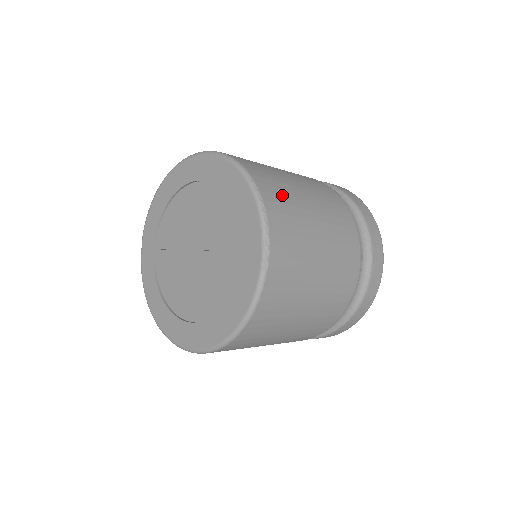
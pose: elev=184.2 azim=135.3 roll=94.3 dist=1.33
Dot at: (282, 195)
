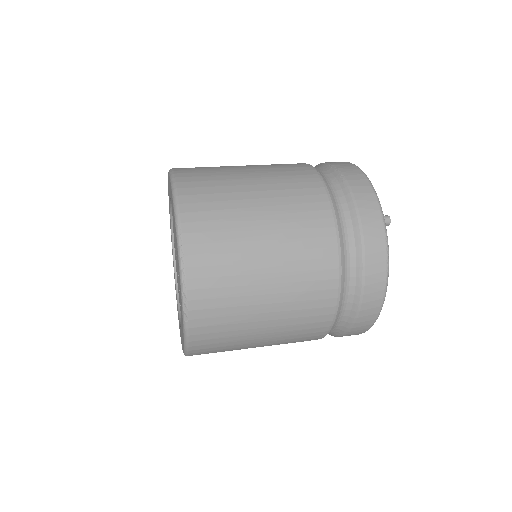
Dot at: (218, 242)
